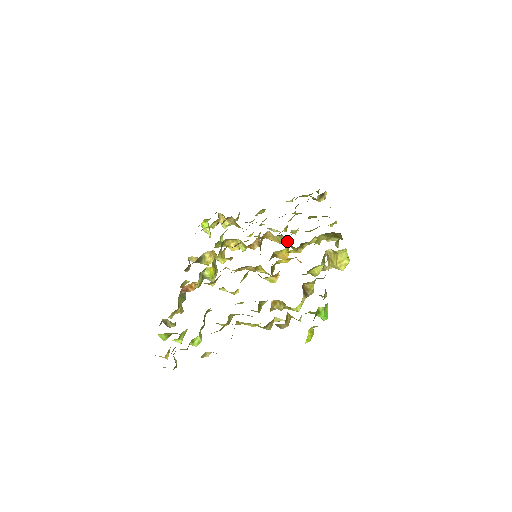
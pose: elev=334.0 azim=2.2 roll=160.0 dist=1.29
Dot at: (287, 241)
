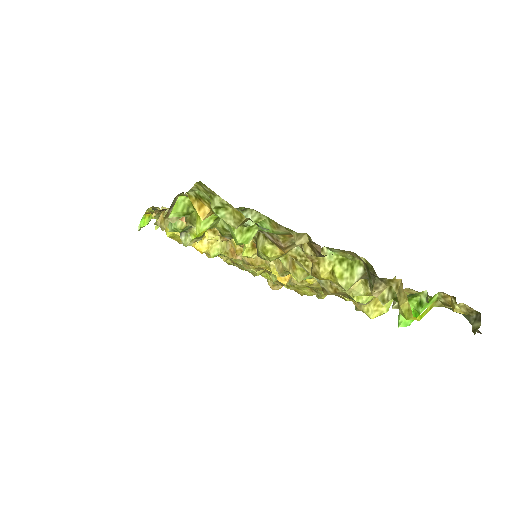
Dot at: occluded
